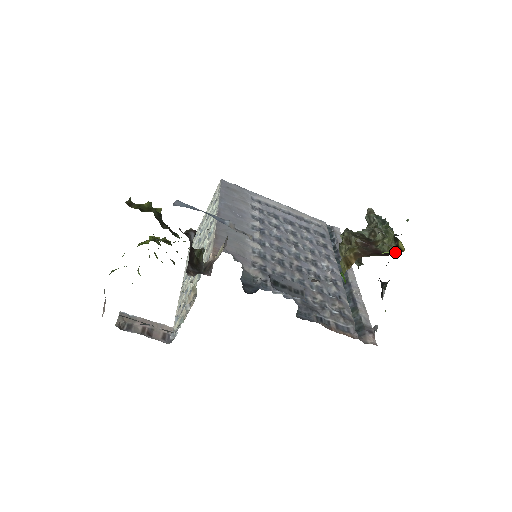
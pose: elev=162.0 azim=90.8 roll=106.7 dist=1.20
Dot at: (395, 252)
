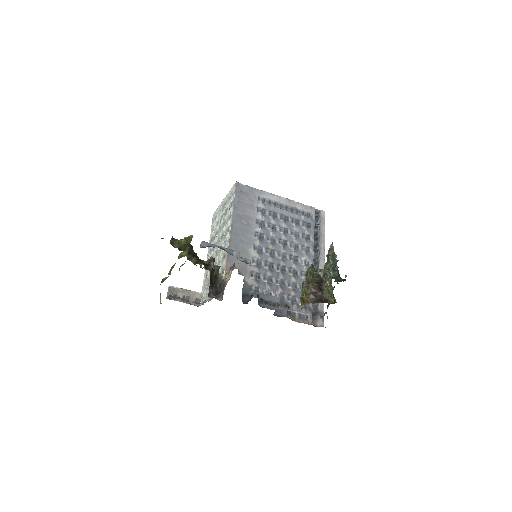
Dot at: (331, 301)
